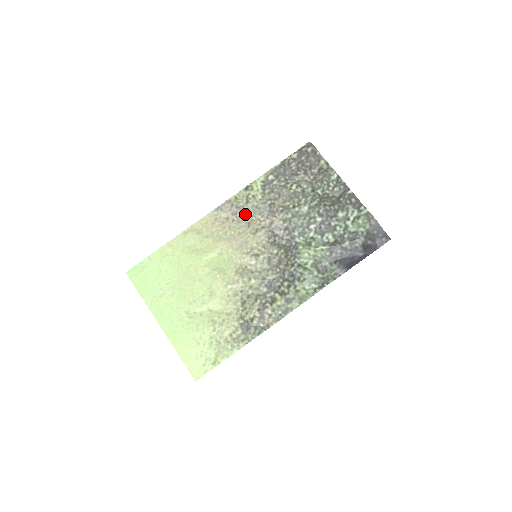
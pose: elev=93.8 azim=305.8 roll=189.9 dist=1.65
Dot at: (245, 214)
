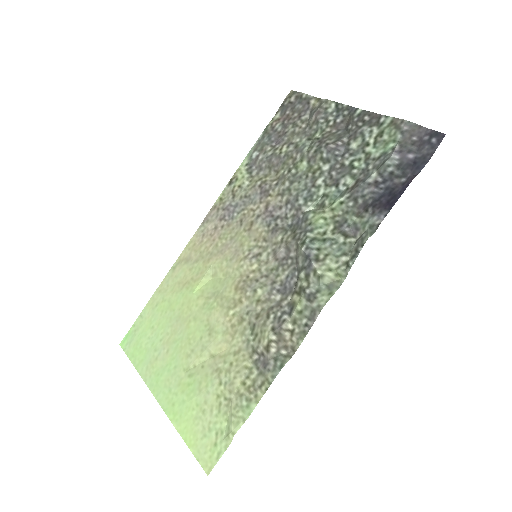
Dot at: (234, 212)
